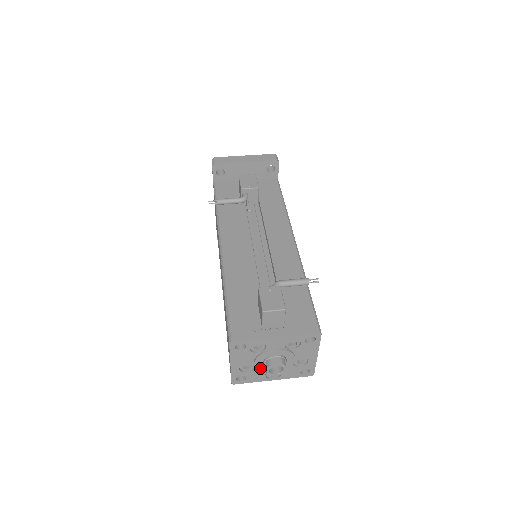
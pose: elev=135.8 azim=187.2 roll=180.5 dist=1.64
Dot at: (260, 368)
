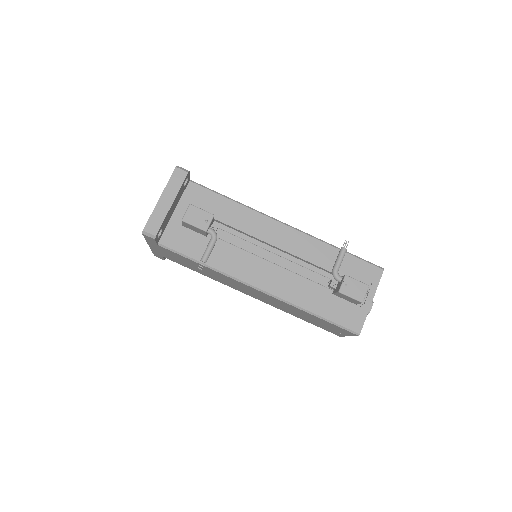
Dot at: occluded
